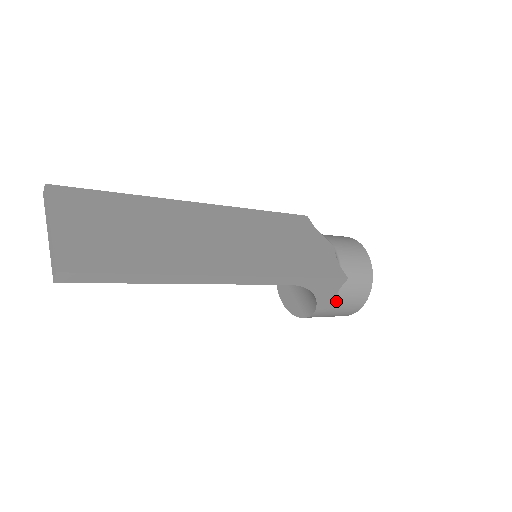
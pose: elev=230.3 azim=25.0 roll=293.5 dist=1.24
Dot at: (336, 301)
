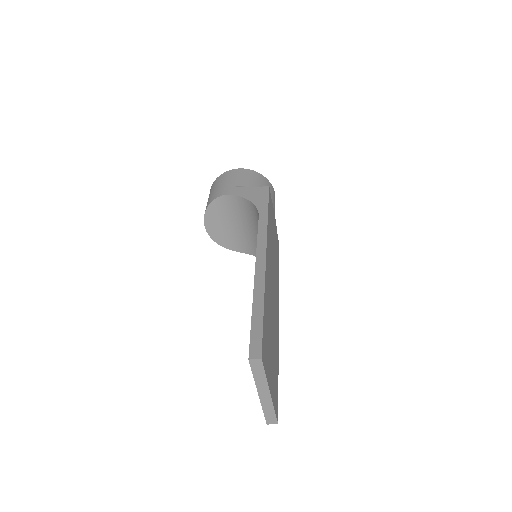
Dot at: occluded
